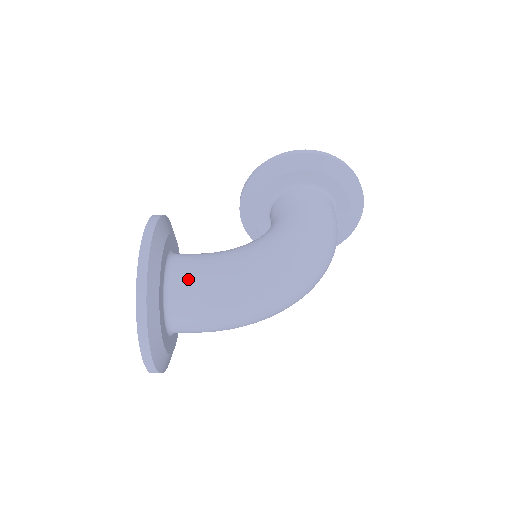
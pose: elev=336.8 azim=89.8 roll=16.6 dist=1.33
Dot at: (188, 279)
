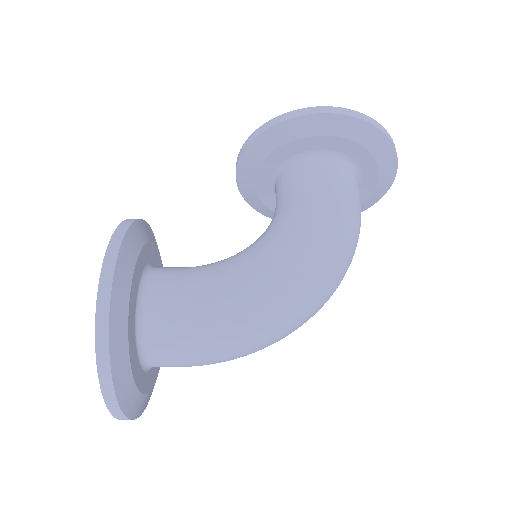
Dot at: (167, 318)
